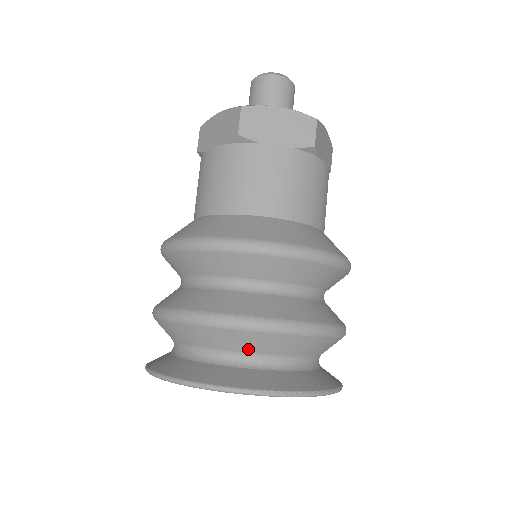
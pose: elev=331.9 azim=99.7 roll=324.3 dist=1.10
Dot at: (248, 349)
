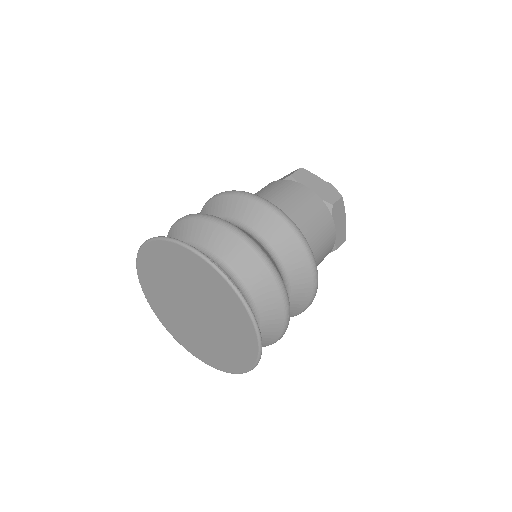
Dot at: (218, 249)
